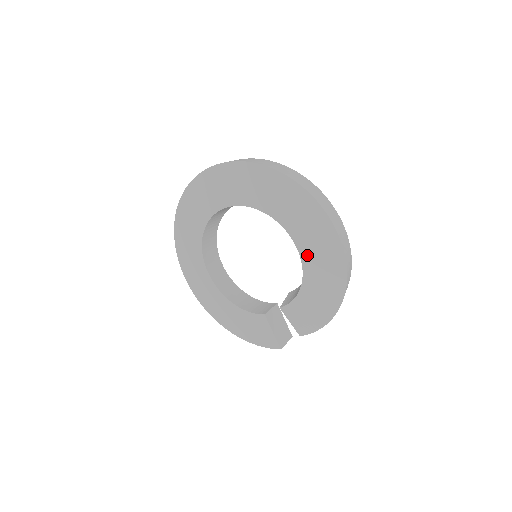
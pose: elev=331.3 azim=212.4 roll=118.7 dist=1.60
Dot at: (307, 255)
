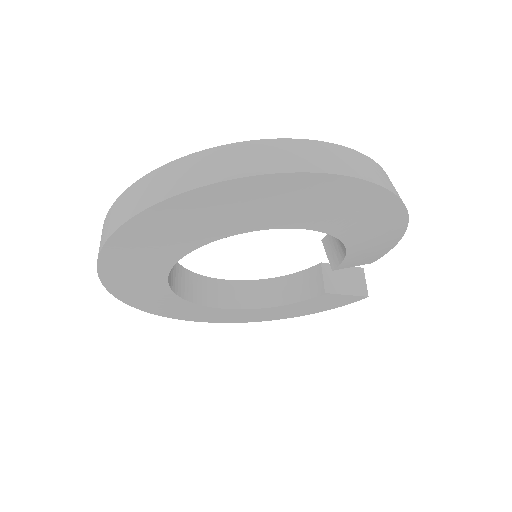
Dot at: (329, 224)
